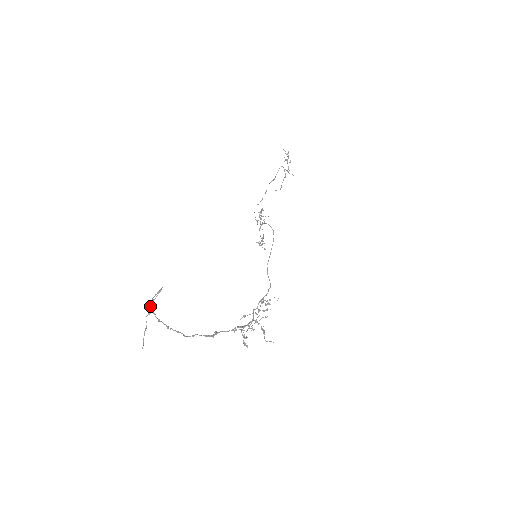
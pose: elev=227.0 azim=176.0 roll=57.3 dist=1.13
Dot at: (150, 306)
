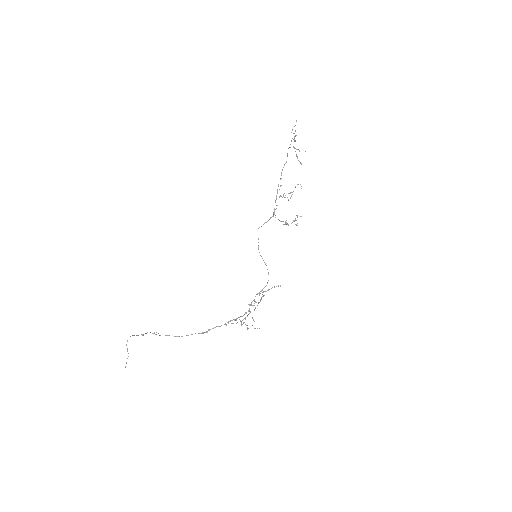
Dot at: occluded
